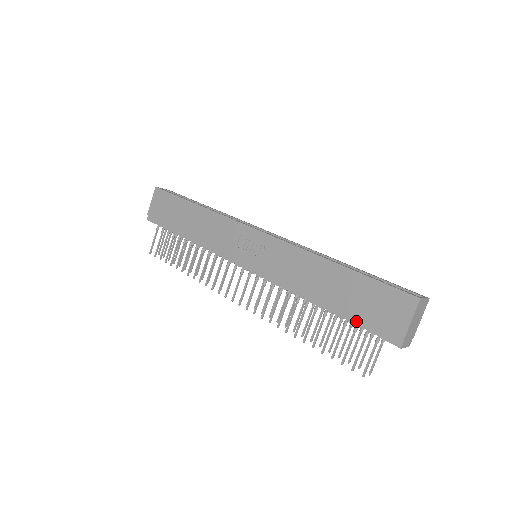
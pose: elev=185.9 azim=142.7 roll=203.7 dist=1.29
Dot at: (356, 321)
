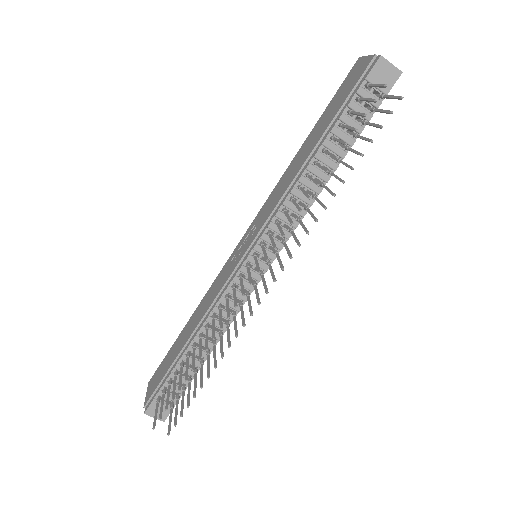
Dot at: (342, 110)
